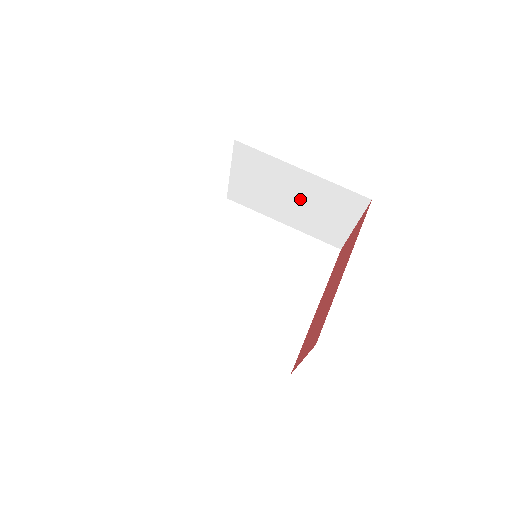
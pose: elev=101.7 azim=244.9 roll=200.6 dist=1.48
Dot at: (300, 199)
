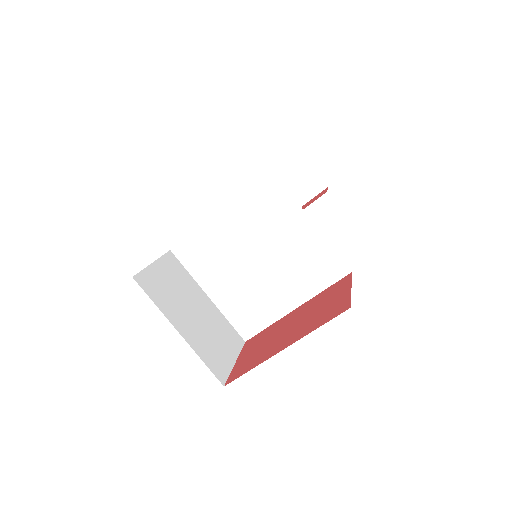
Dot at: occluded
